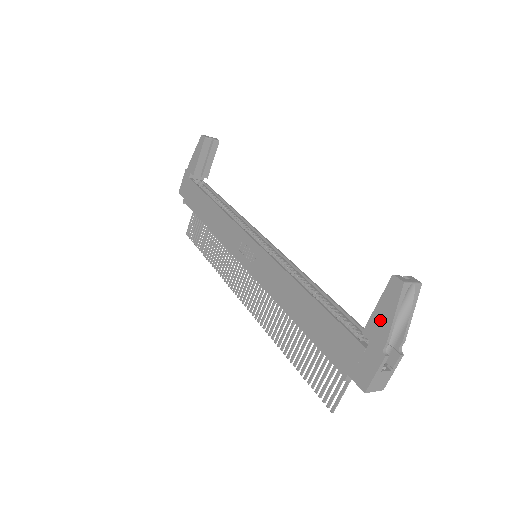
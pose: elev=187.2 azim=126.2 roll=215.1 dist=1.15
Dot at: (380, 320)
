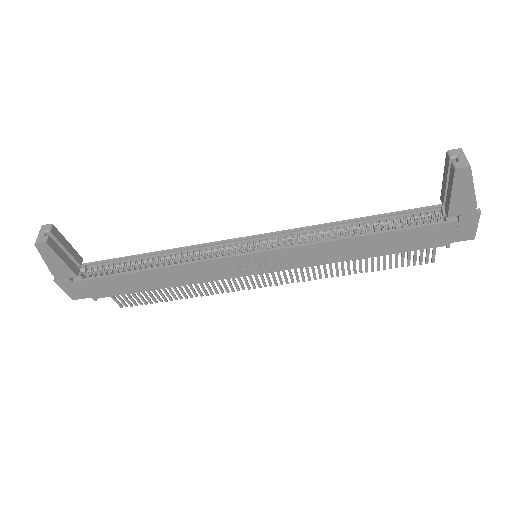
Dot at: (462, 200)
